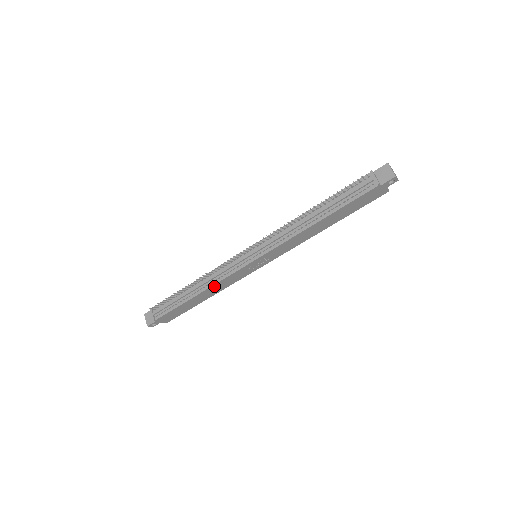
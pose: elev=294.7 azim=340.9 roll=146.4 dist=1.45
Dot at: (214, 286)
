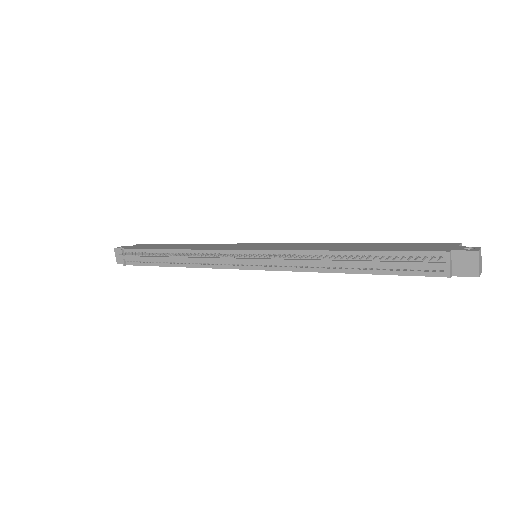
Dot at: (198, 266)
